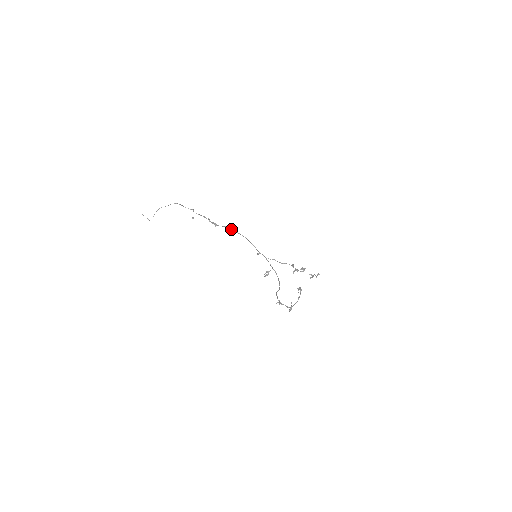
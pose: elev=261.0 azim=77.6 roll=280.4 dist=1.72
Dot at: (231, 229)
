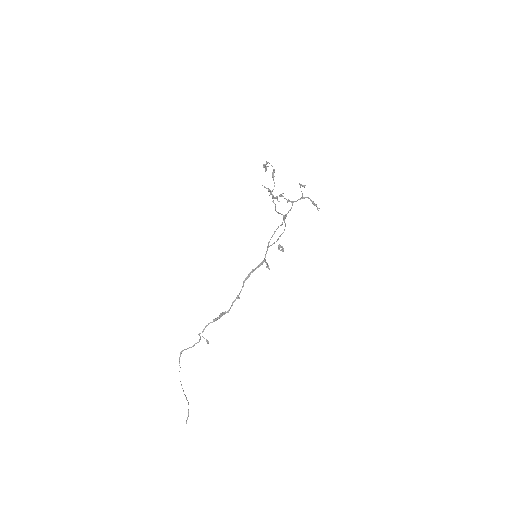
Dot at: (236, 297)
